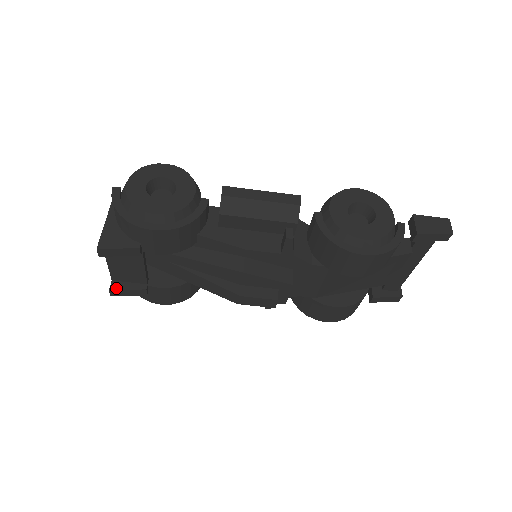
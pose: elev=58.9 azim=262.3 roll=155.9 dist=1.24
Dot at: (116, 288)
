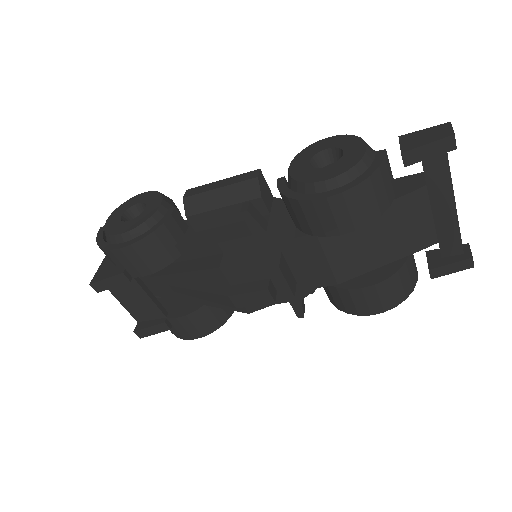
Dot at: (140, 328)
